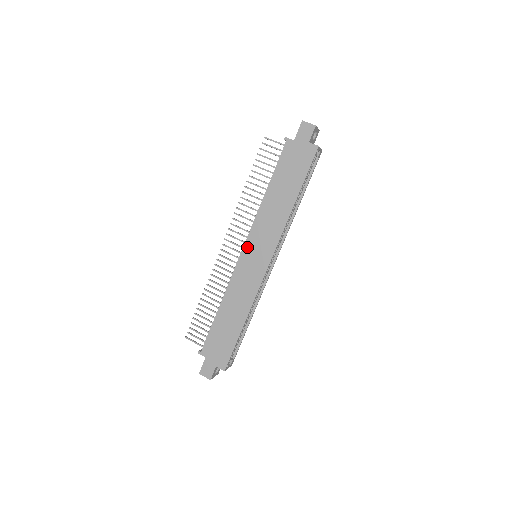
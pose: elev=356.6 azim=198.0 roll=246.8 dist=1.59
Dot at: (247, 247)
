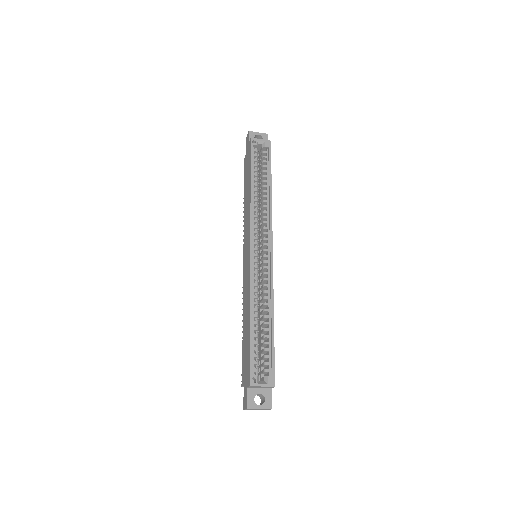
Dot at: (244, 253)
